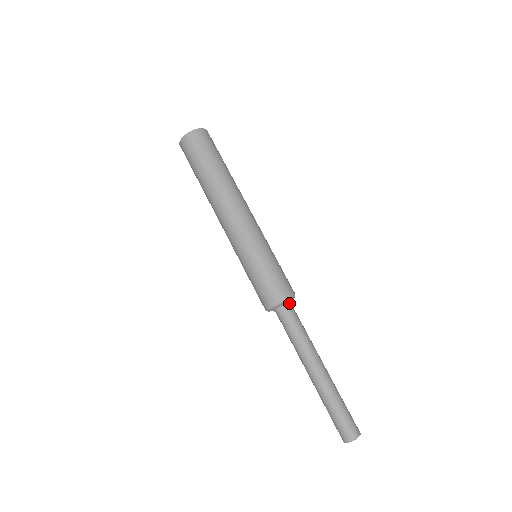
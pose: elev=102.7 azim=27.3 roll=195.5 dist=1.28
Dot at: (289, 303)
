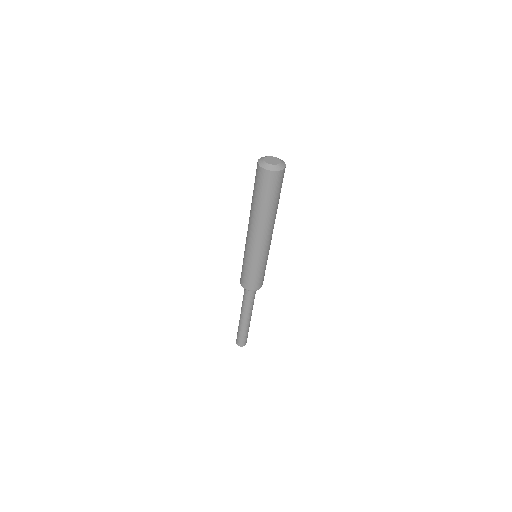
Dot at: occluded
